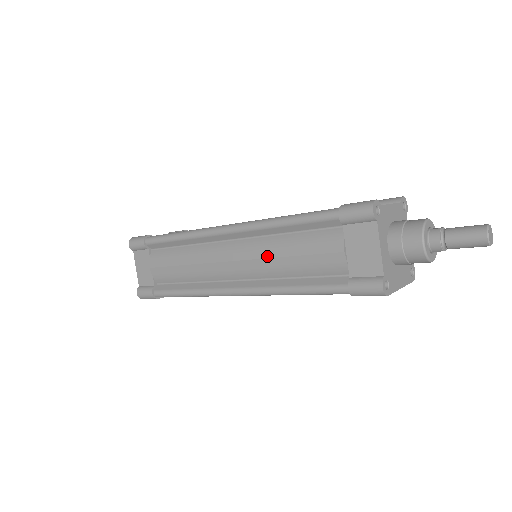
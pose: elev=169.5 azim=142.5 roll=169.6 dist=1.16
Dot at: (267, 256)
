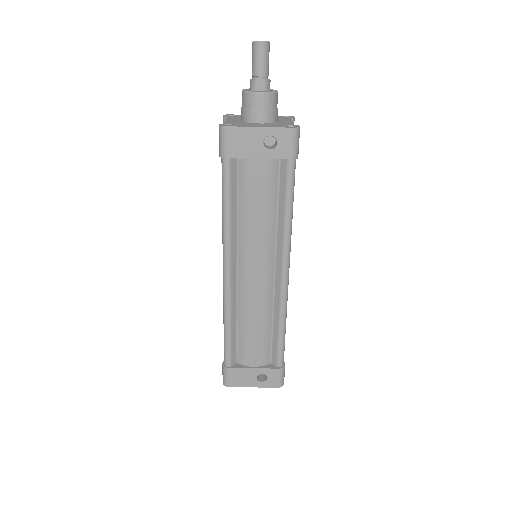
Dot at: occluded
